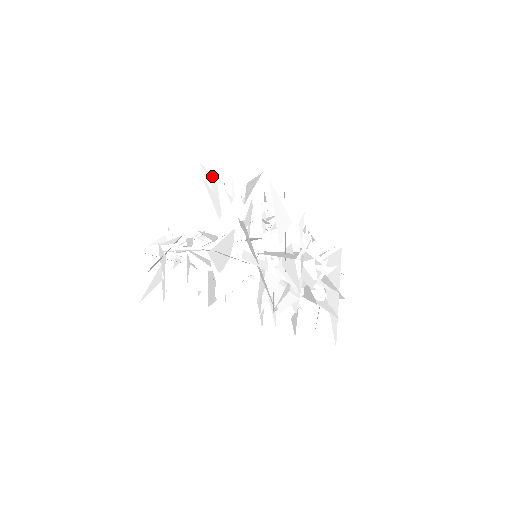
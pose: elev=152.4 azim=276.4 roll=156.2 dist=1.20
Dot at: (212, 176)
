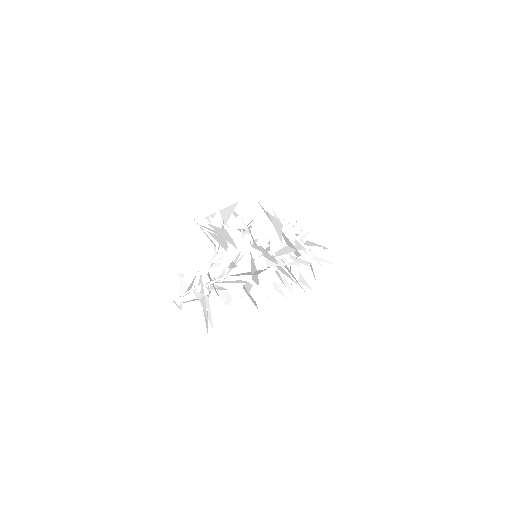
Dot at: (215, 226)
